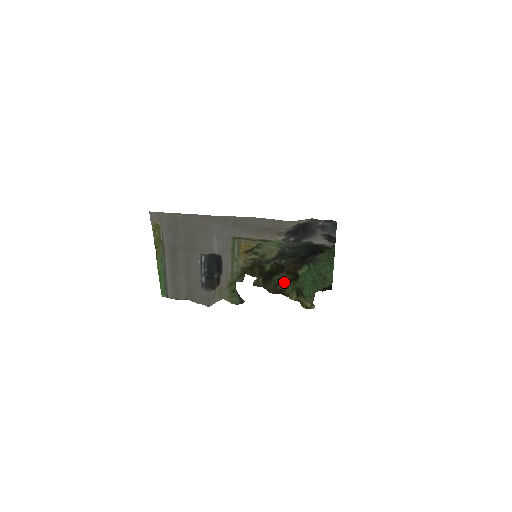
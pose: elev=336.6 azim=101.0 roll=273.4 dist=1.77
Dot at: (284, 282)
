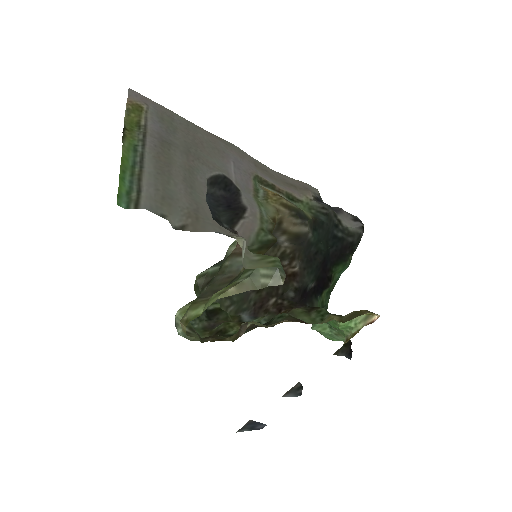
Dot at: (298, 317)
